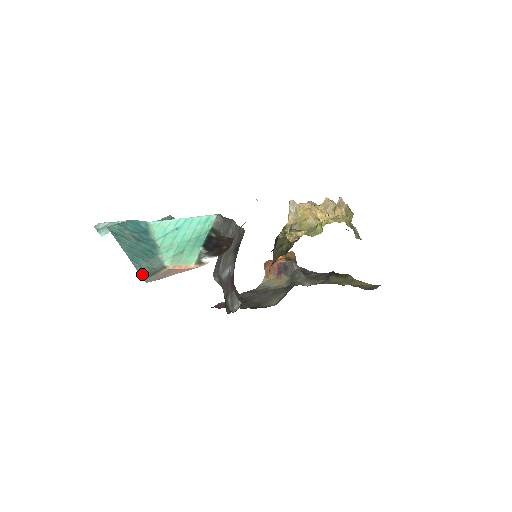
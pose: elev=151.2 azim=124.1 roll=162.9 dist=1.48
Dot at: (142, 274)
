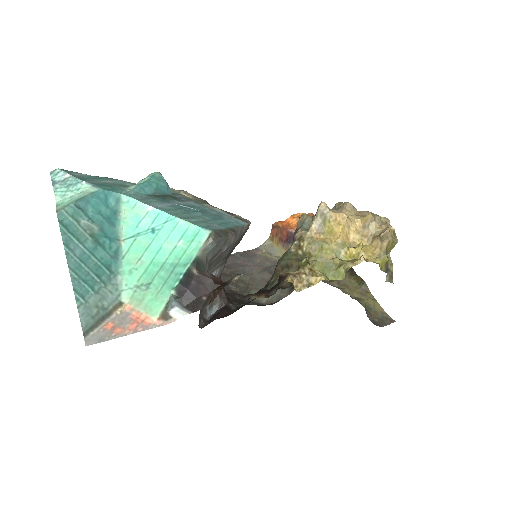
Dot at: (84, 323)
